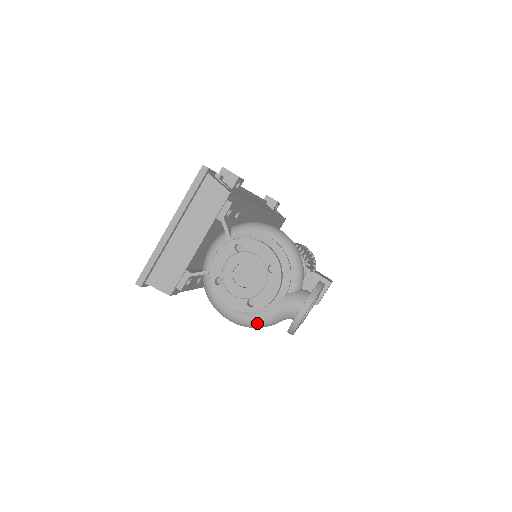
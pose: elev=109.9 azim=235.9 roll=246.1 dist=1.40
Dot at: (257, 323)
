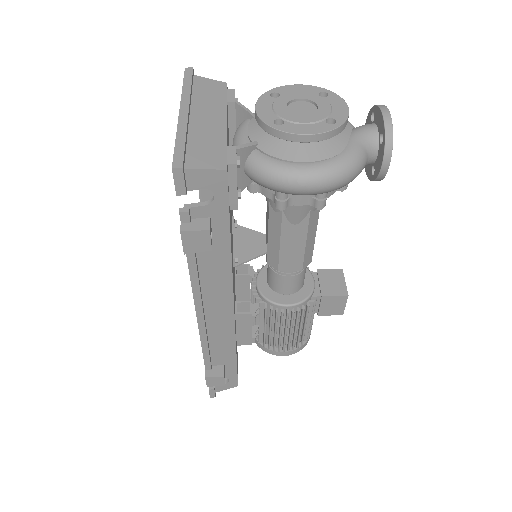
Dot at: (348, 161)
